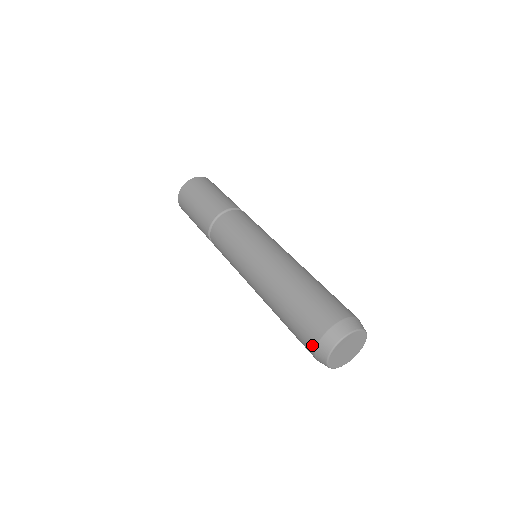
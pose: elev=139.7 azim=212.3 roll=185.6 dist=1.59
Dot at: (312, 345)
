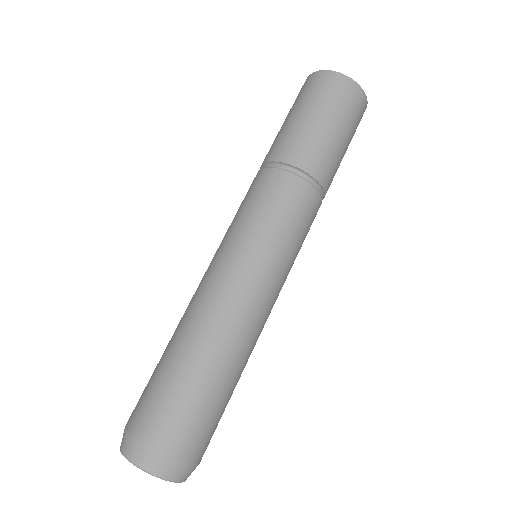
Dot at: (129, 418)
